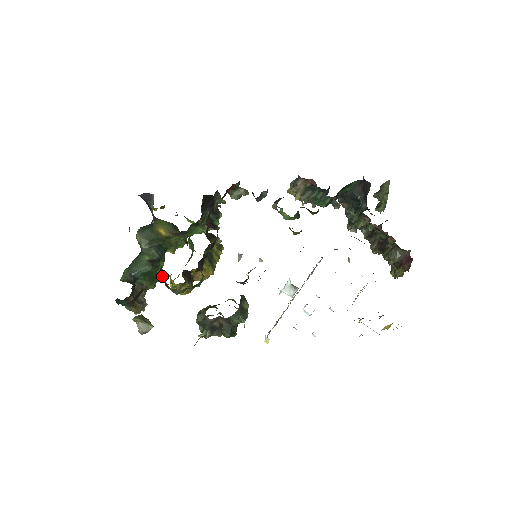
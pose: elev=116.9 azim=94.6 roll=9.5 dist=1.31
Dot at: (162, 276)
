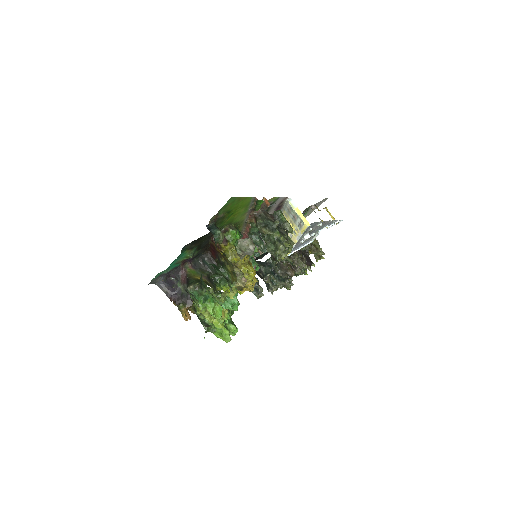
Dot at: occluded
